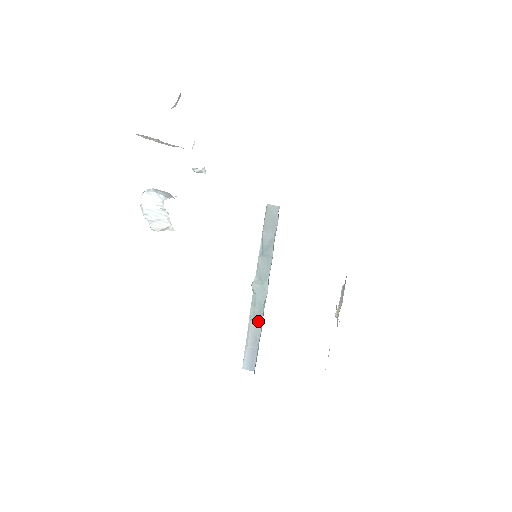
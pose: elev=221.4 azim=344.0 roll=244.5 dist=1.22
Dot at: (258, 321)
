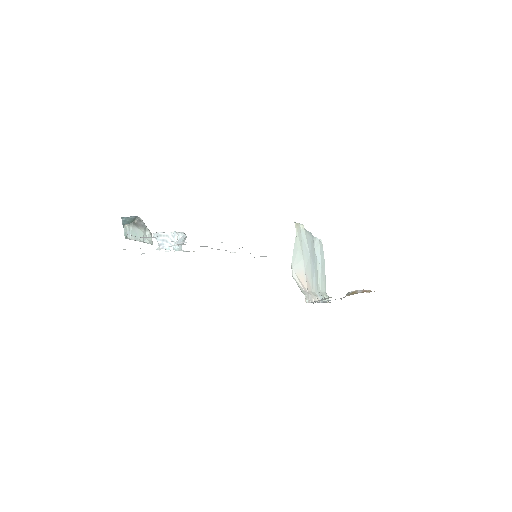
Dot at: occluded
